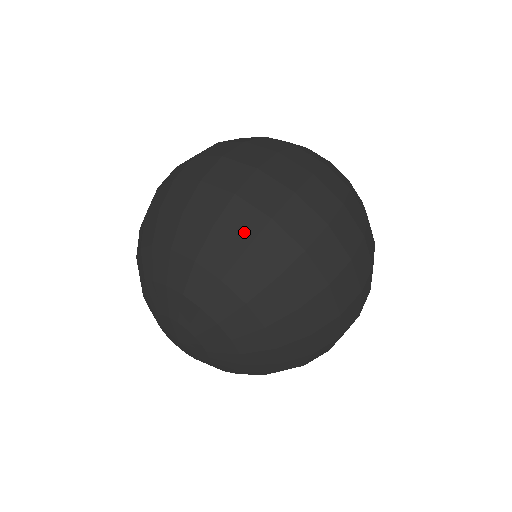
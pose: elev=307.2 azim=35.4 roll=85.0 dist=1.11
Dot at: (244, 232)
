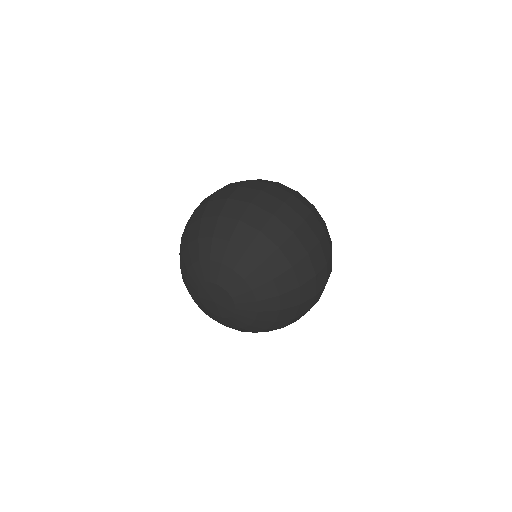
Dot at: (278, 237)
